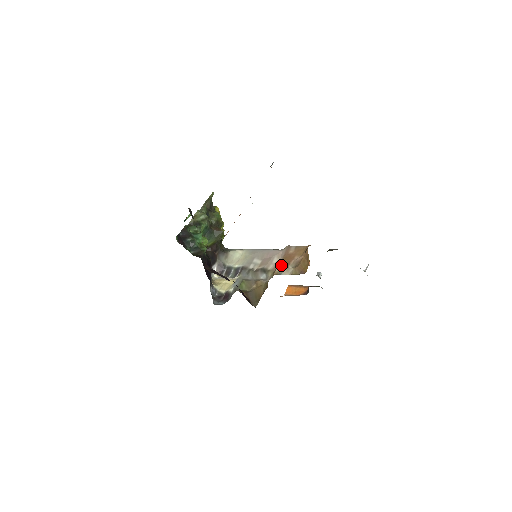
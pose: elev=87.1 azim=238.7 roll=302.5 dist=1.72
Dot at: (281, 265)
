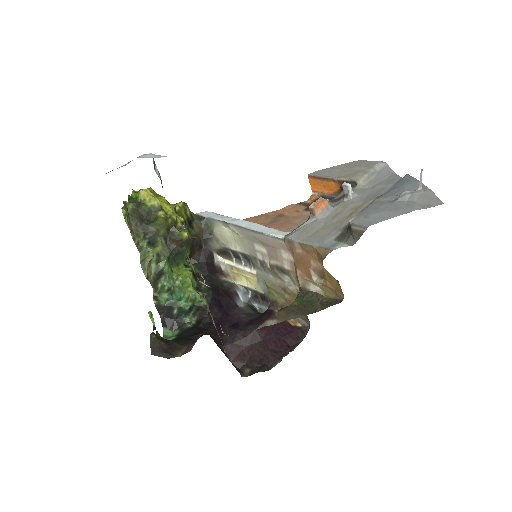
Dot at: (300, 273)
